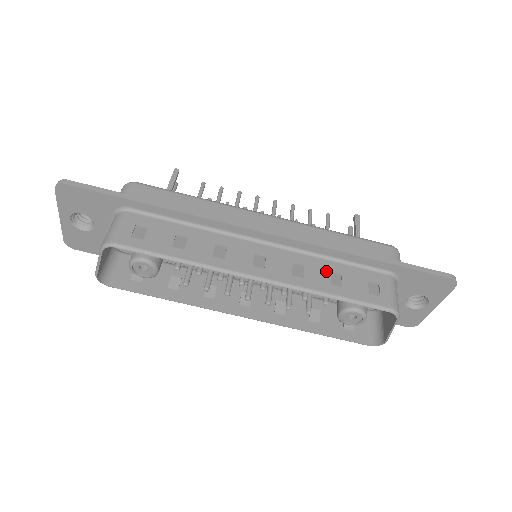
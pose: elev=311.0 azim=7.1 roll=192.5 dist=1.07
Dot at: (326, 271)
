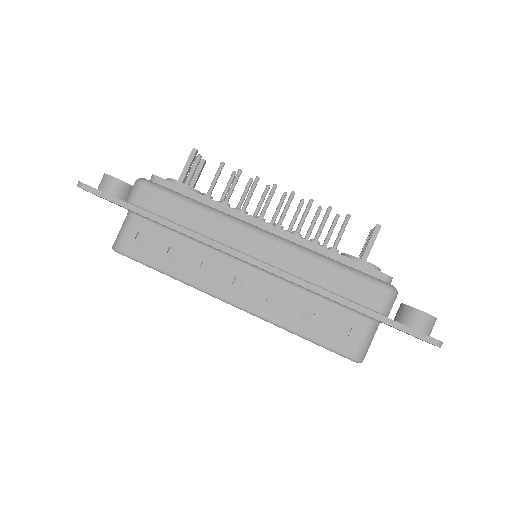
Dot at: (300, 305)
